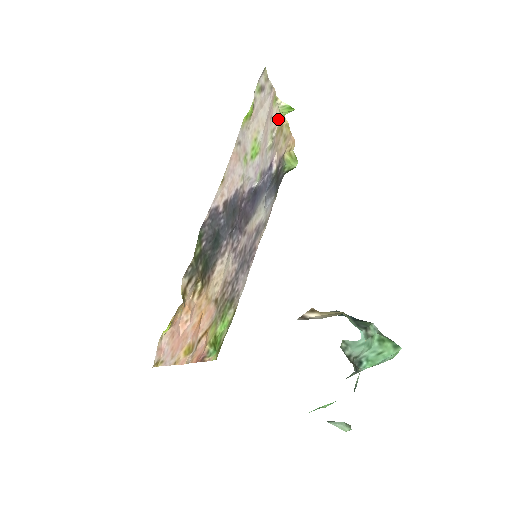
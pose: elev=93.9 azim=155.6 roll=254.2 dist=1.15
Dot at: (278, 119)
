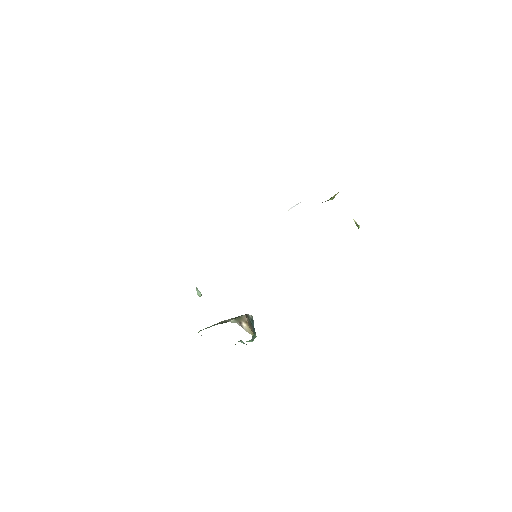
Dot at: occluded
